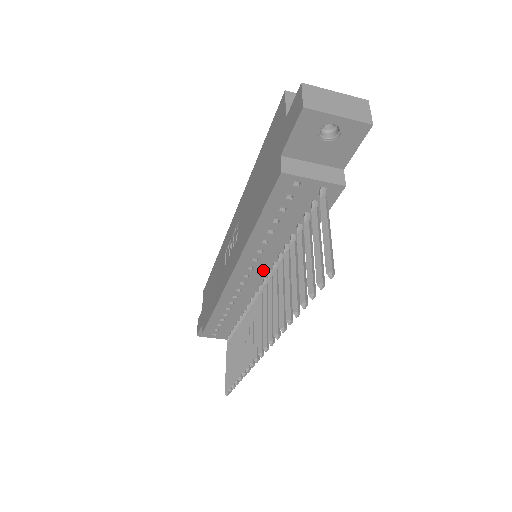
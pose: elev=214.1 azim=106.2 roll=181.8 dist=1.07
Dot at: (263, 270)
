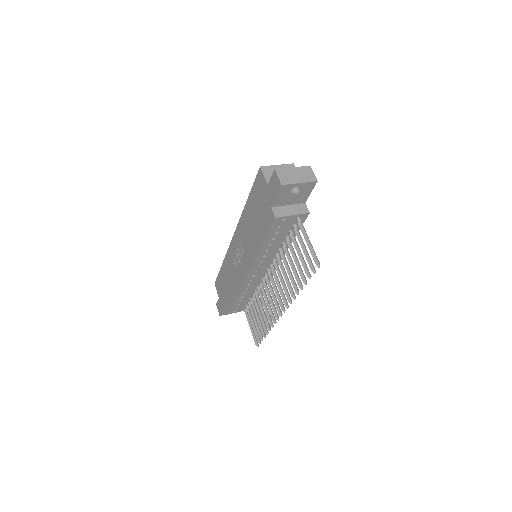
Dot at: (266, 265)
